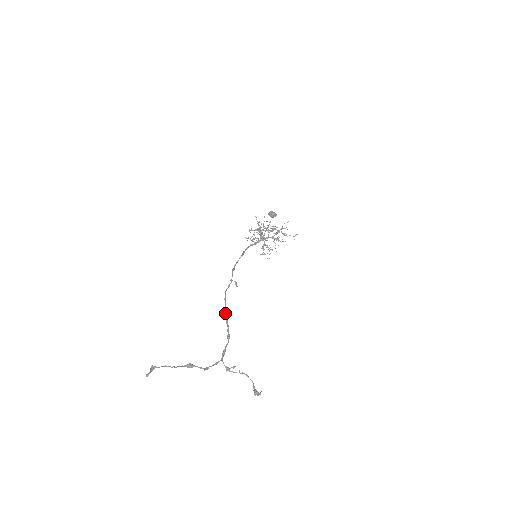
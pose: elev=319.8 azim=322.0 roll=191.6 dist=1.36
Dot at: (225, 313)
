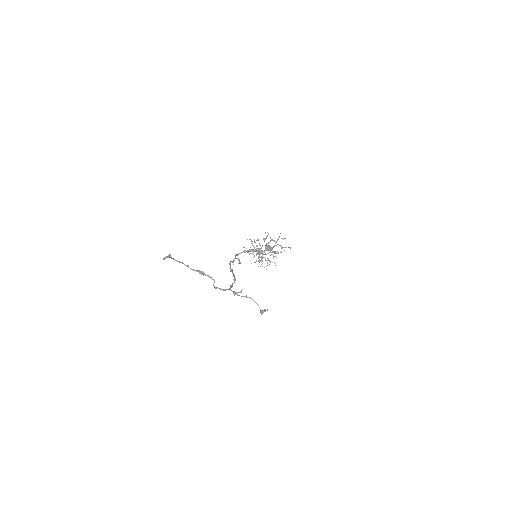
Dot at: (231, 269)
